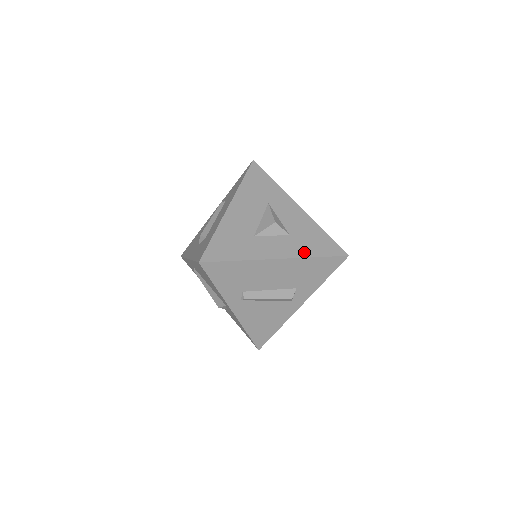
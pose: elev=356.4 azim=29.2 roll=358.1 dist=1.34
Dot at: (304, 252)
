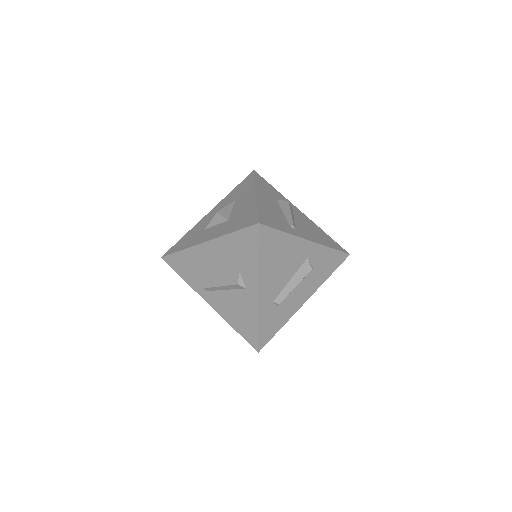
Dot at: (226, 231)
